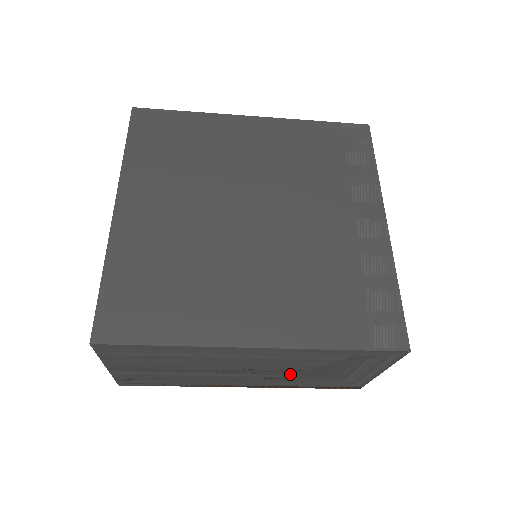
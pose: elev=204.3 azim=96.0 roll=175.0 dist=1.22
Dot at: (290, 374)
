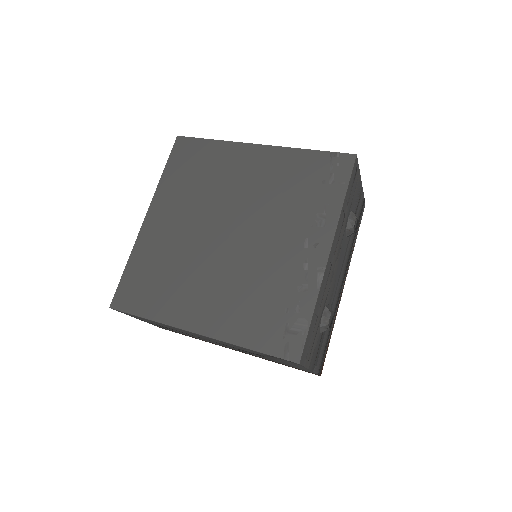
Dot at: occluded
